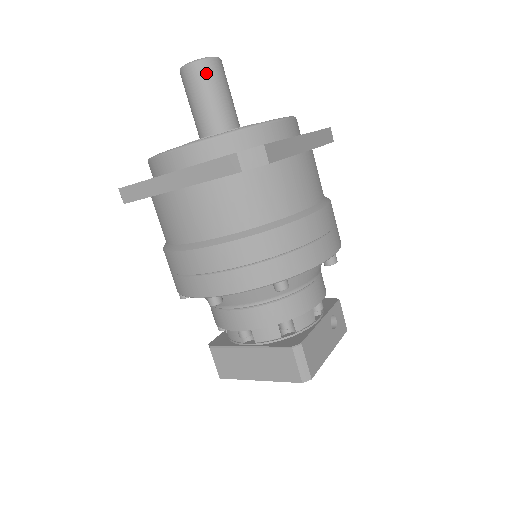
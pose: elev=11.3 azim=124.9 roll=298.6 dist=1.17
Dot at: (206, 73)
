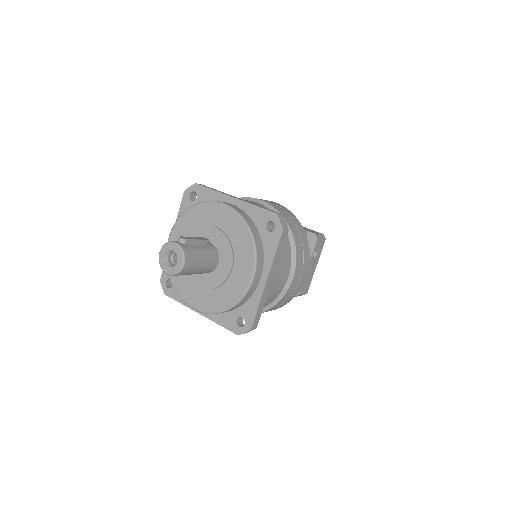
Dot at: (183, 274)
